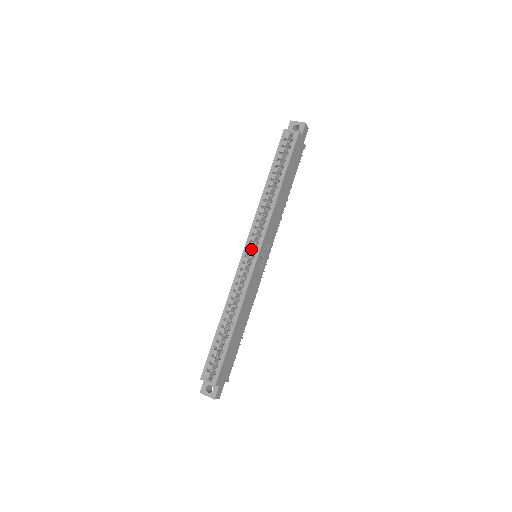
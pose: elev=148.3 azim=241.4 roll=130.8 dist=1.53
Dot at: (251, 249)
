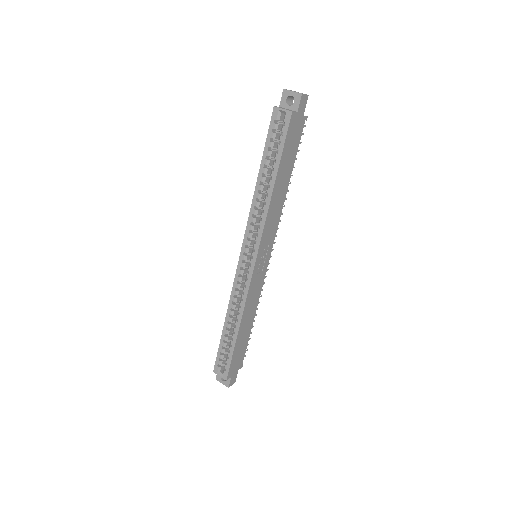
Dot at: (248, 253)
